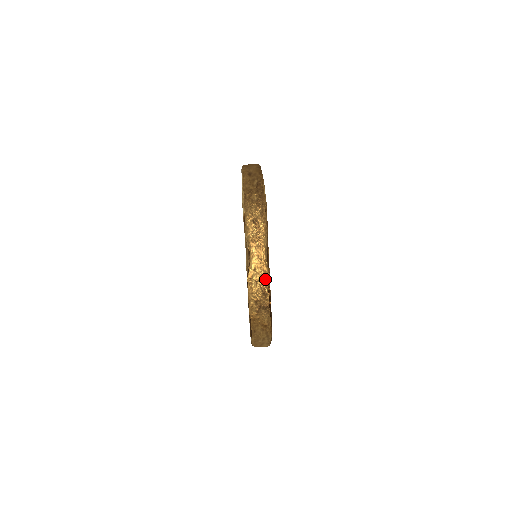
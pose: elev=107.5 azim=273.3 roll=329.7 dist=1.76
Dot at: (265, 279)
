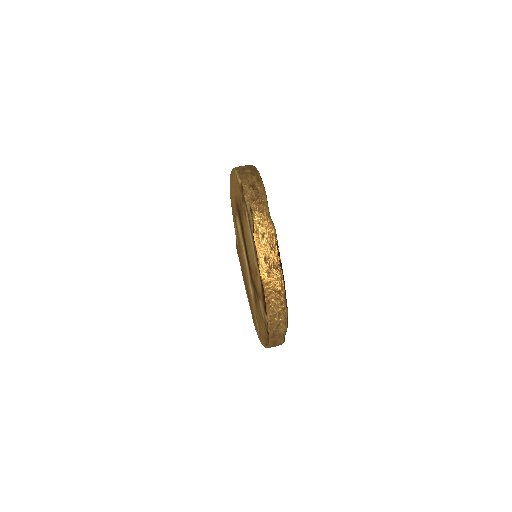
Dot at: (271, 233)
